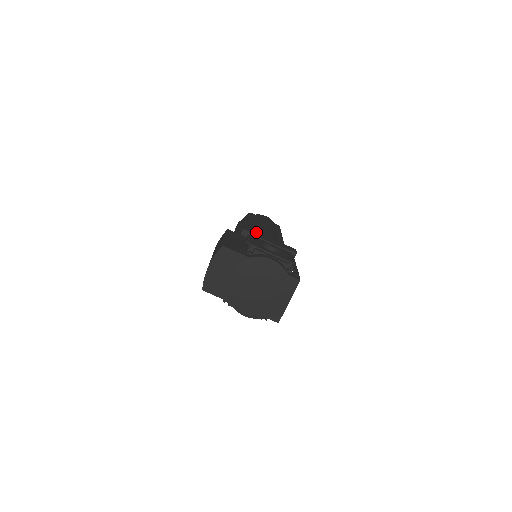
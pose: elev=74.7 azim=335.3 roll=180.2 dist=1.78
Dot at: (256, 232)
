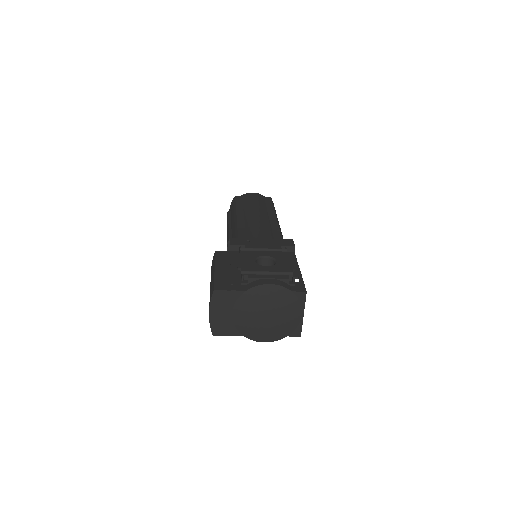
Dot at: (245, 240)
